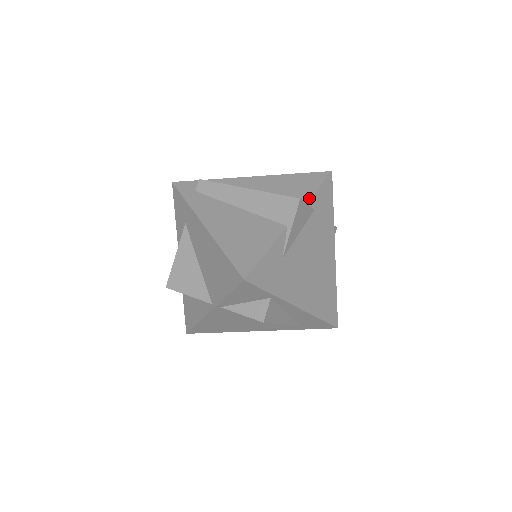
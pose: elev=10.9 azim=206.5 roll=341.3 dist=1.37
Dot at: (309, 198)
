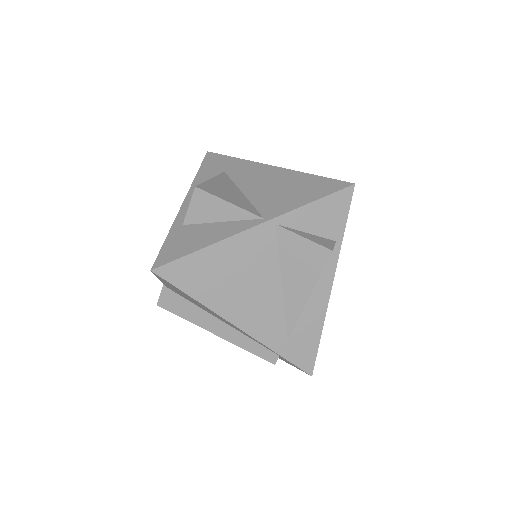
Dot at: occluded
